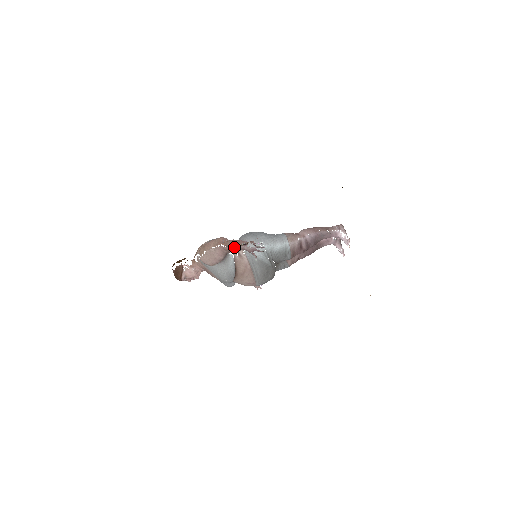
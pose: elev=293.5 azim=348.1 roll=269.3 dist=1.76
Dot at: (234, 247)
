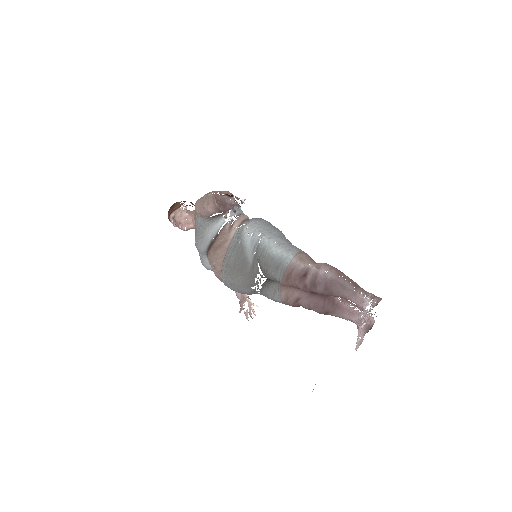
Dot at: (221, 196)
